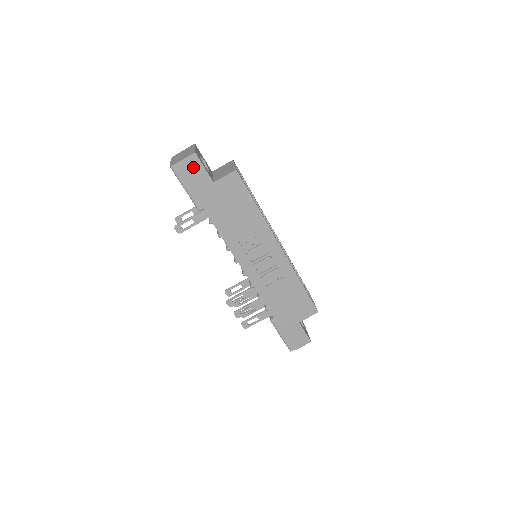
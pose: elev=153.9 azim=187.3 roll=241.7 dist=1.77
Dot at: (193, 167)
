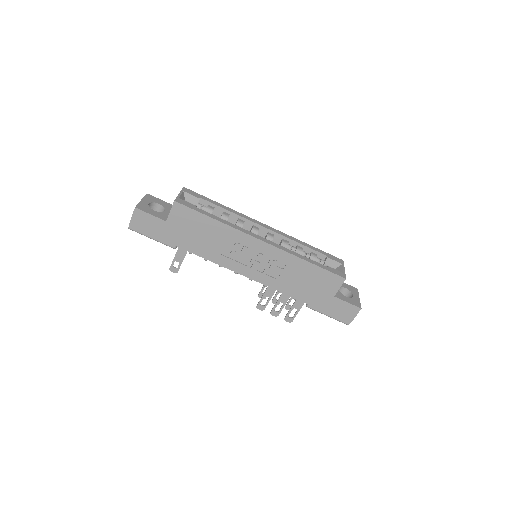
Dot at: (143, 219)
